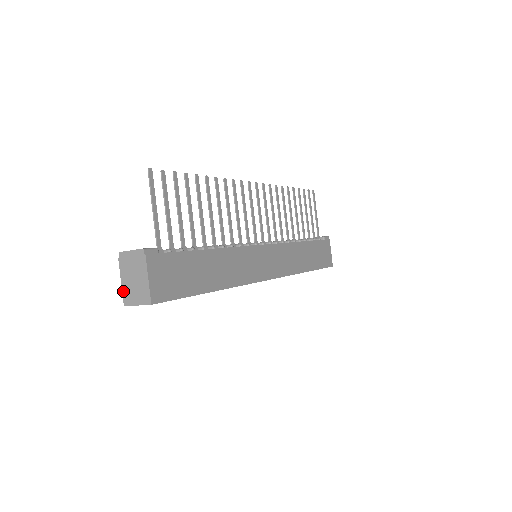
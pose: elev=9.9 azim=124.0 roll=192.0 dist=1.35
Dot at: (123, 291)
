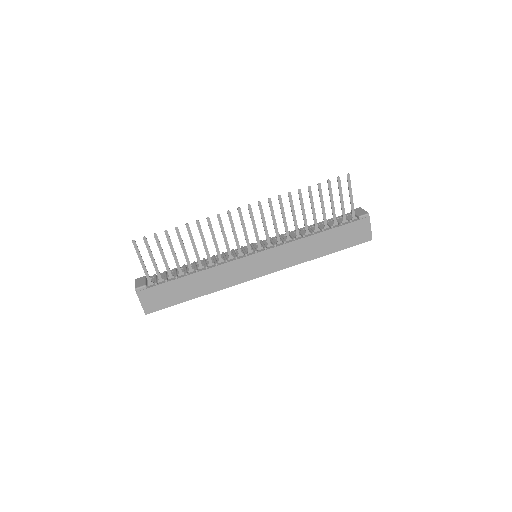
Dot at: occluded
